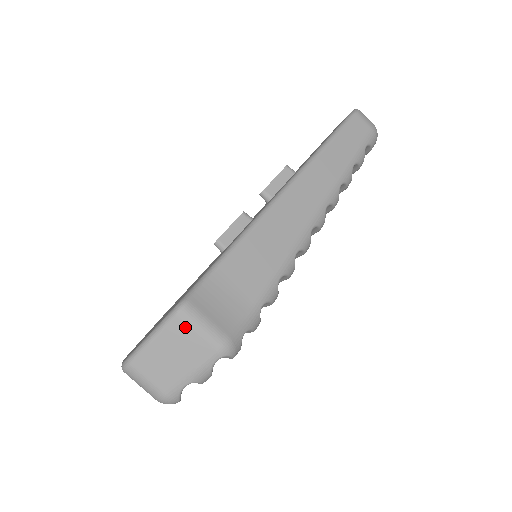
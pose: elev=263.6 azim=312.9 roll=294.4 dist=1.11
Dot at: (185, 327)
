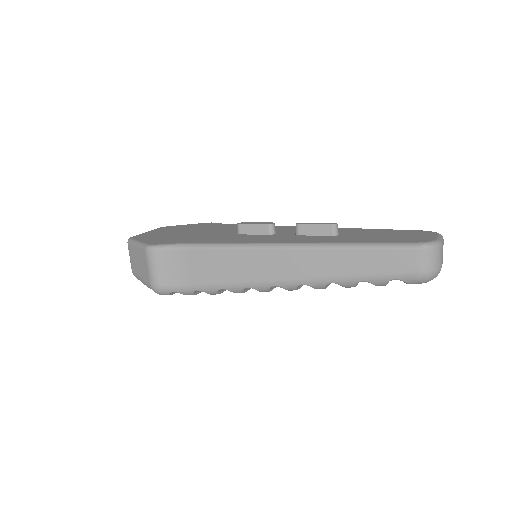
Dot at: (145, 259)
